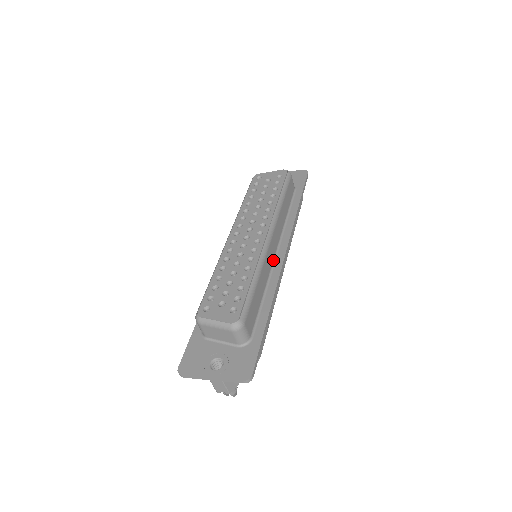
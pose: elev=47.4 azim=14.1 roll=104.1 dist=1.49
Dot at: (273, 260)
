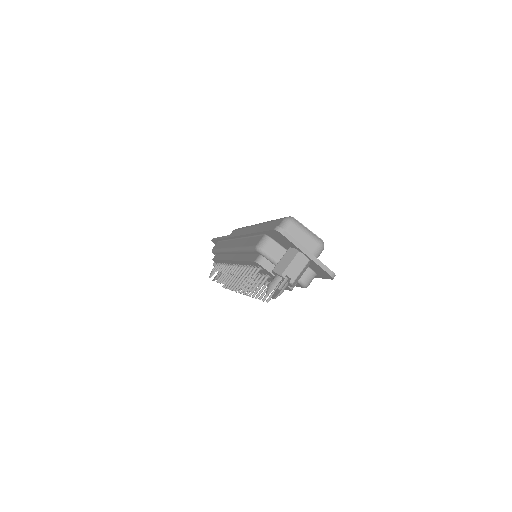
Dot at: occluded
